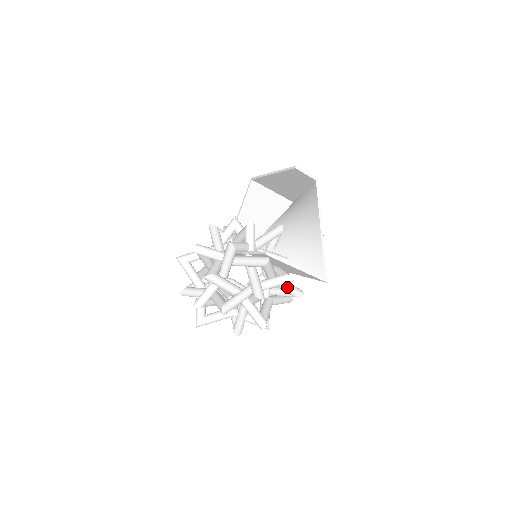
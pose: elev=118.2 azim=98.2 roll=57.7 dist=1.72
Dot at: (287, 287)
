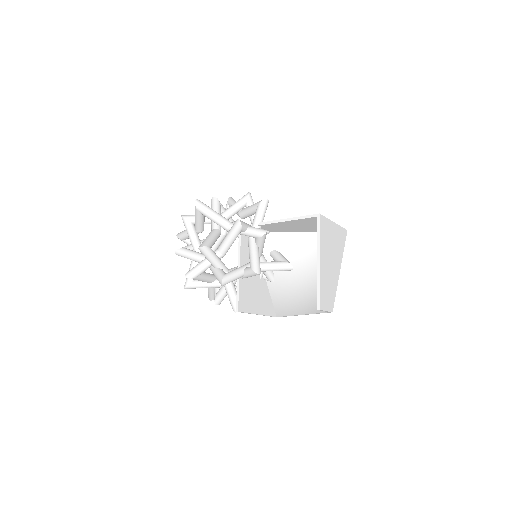
Dot at: occluded
